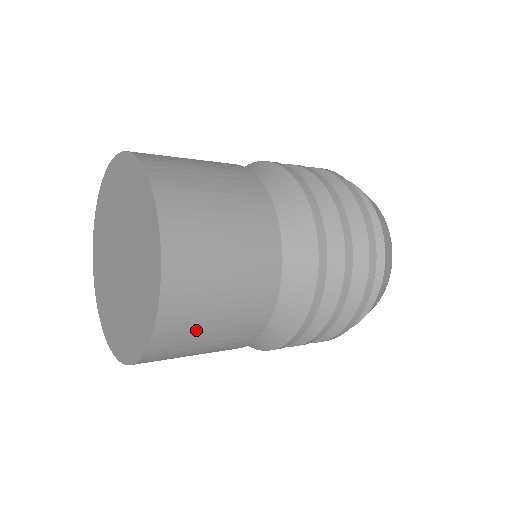
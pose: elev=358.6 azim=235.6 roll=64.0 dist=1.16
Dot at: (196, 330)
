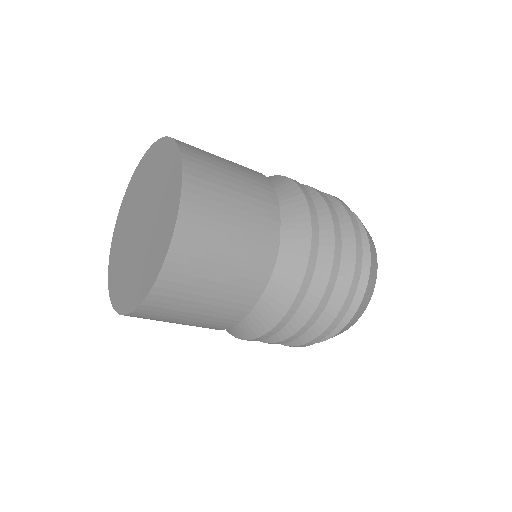
Dot at: (214, 230)
